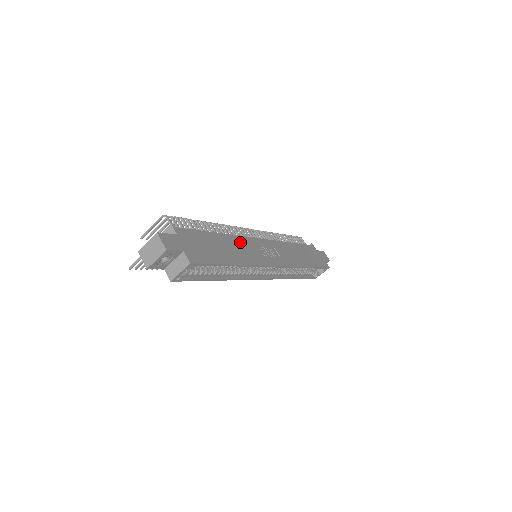
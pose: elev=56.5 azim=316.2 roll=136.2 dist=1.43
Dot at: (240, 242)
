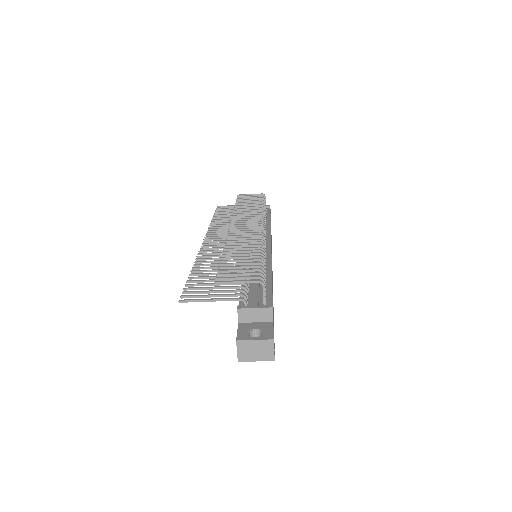
Dot at: occluded
